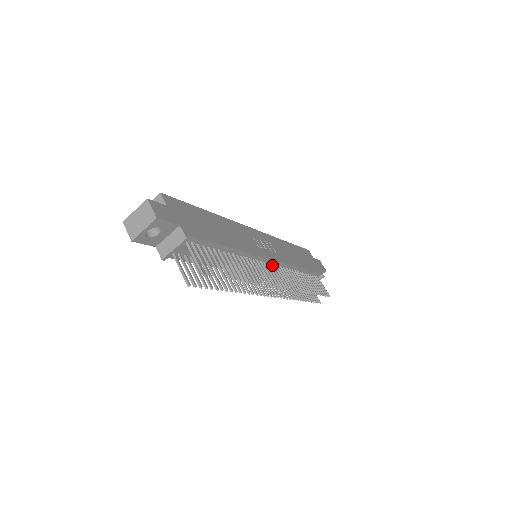
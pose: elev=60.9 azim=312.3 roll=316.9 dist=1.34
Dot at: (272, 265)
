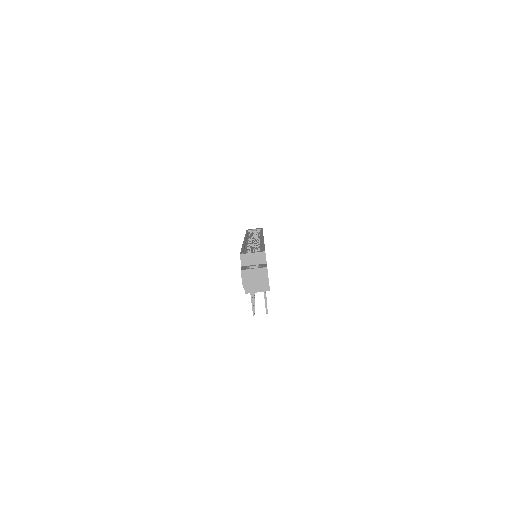
Dot at: occluded
